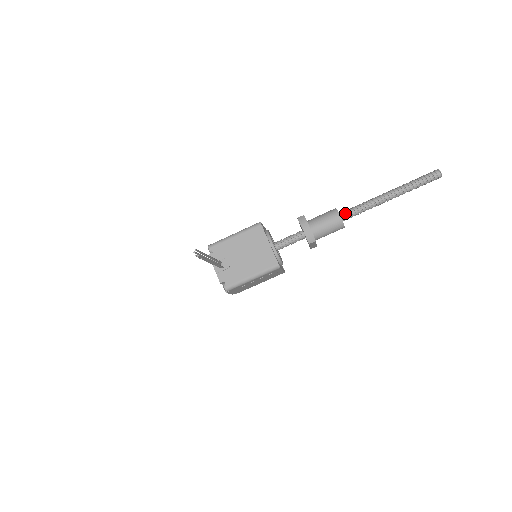
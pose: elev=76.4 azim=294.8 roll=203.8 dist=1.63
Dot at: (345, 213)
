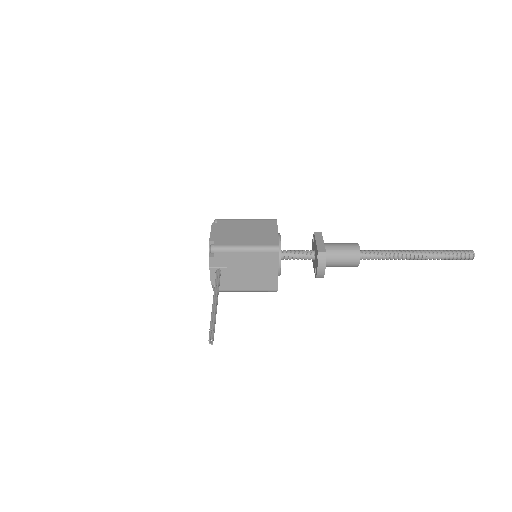
Dot at: (365, 256)
